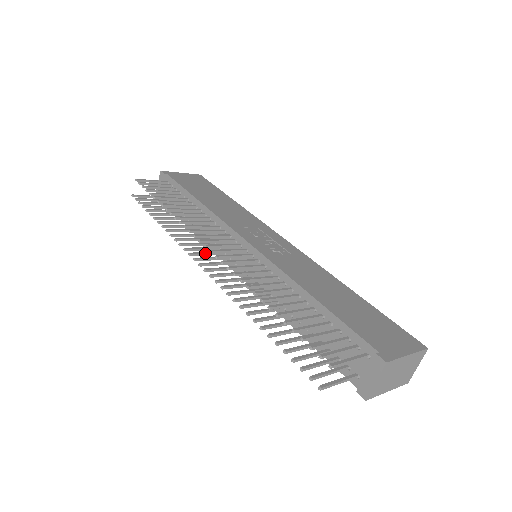
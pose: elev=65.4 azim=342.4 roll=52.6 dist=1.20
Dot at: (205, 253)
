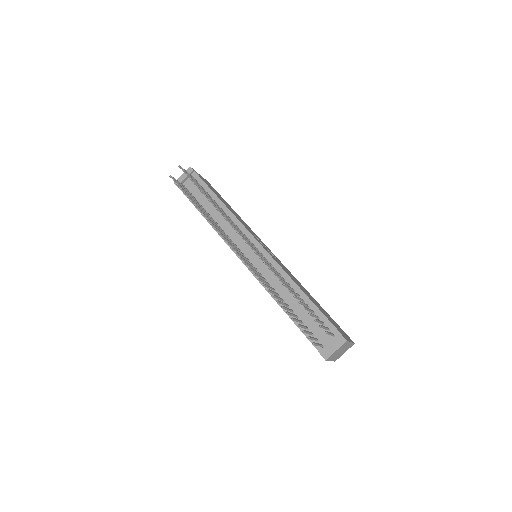
Dot at: (229, 241)
